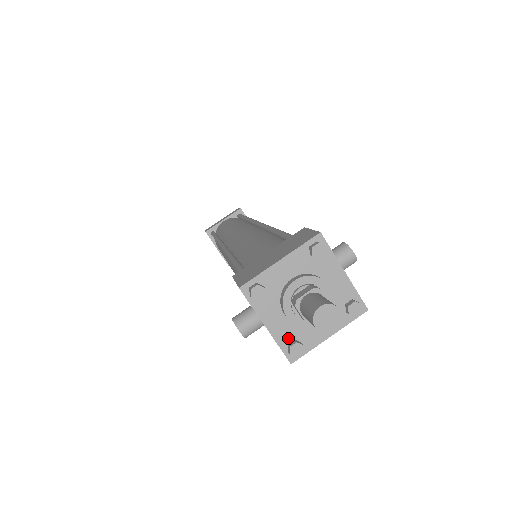
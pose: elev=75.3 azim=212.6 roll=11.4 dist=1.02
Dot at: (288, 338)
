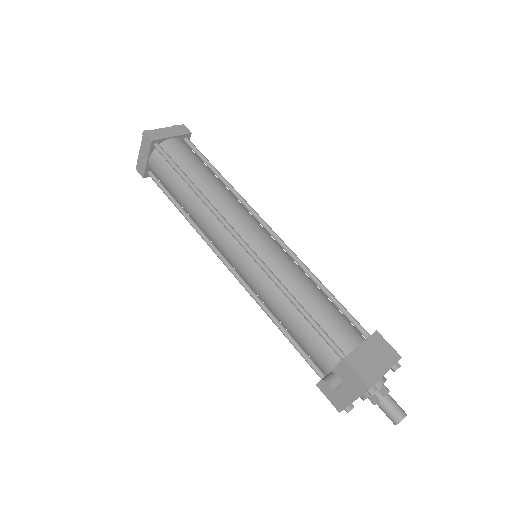
Dot at: occluded
